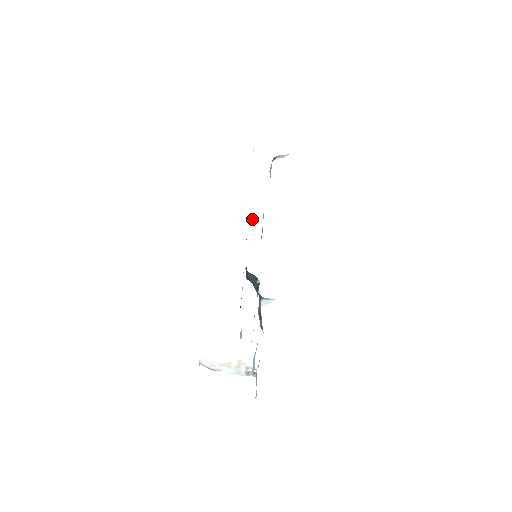
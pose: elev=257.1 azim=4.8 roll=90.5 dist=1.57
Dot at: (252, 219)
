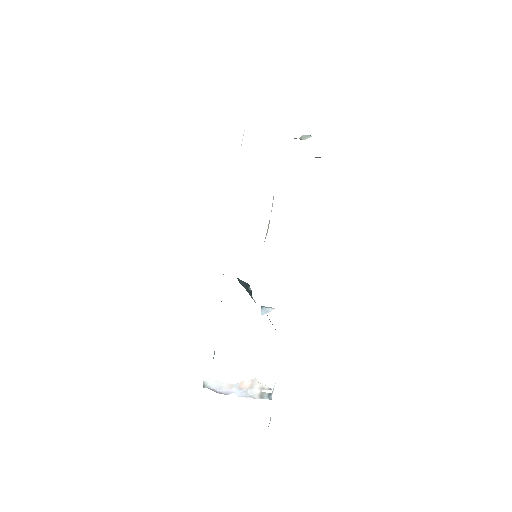
Dot at: occluded
